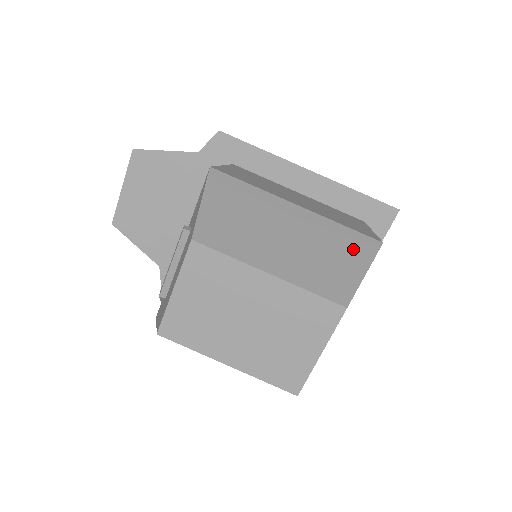
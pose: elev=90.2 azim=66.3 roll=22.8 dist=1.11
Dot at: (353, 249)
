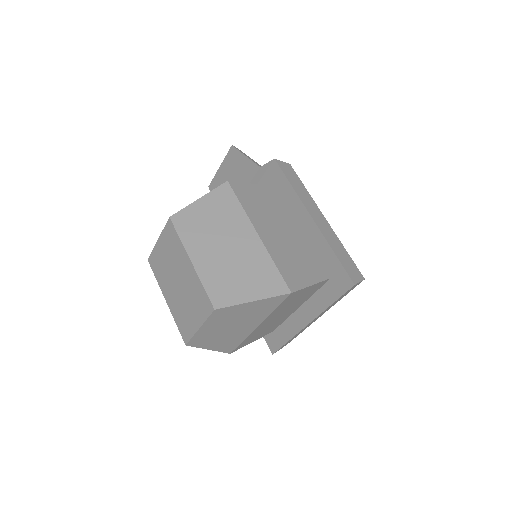
Dot at: (263, 282)
